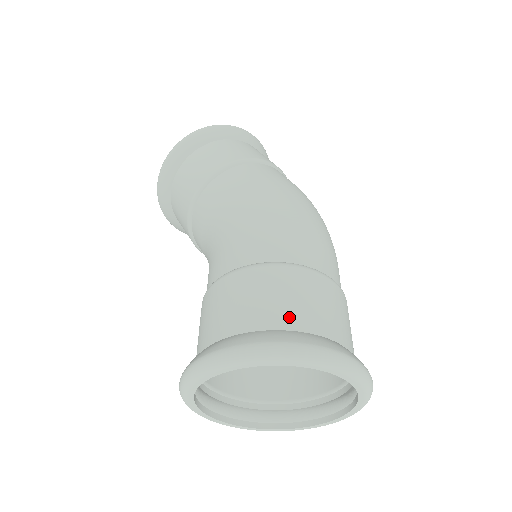
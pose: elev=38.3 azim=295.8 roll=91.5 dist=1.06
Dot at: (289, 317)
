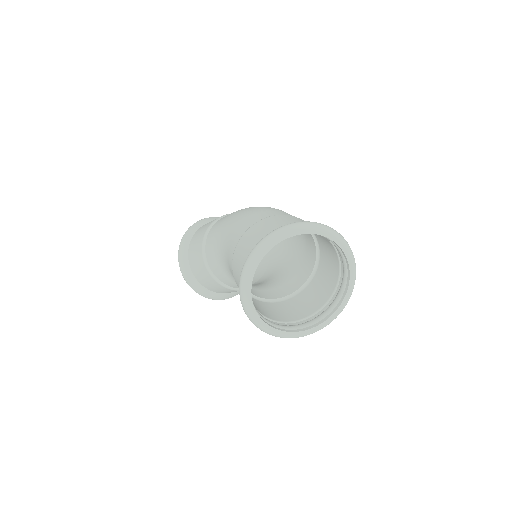
Dot at: (270, 231)
